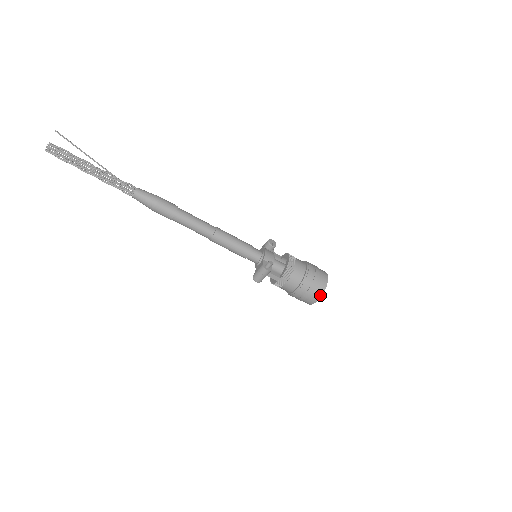
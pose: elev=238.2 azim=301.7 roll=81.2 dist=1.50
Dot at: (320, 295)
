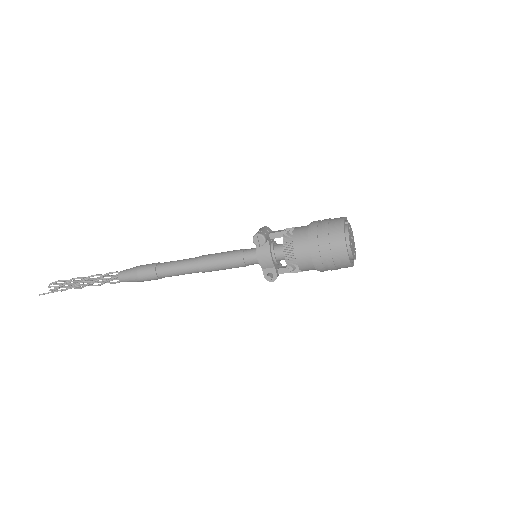
Dot at: occluded
